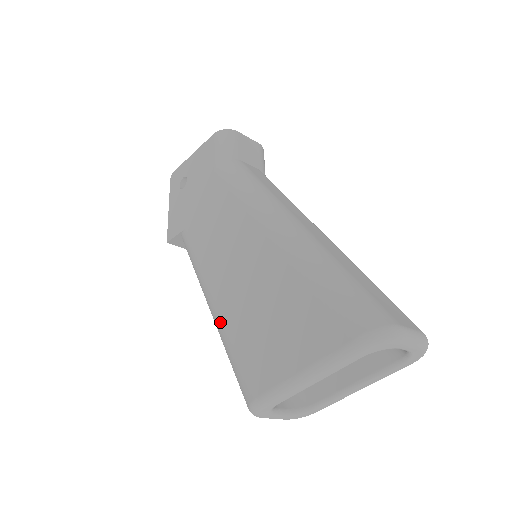
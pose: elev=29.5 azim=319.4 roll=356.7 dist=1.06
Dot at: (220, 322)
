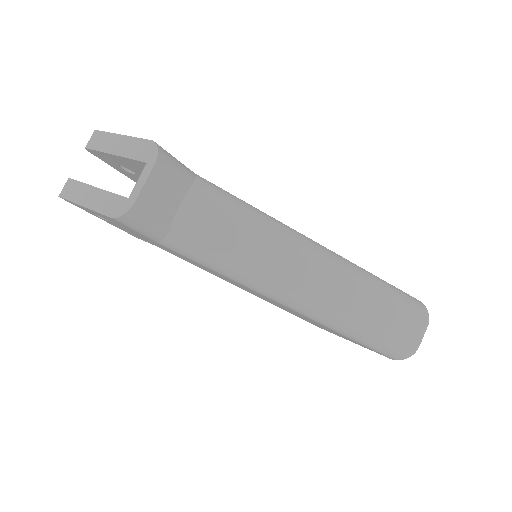
Dot at: occluded
